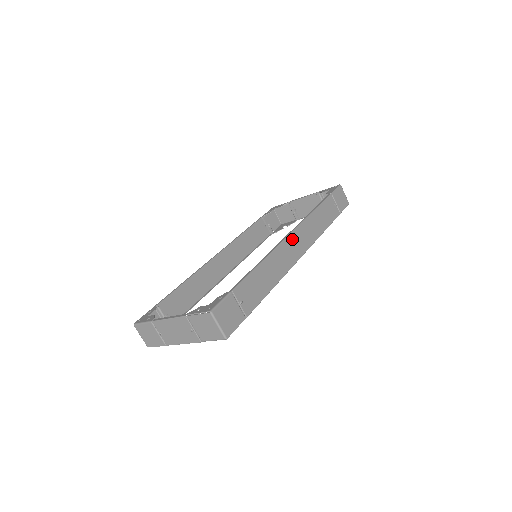
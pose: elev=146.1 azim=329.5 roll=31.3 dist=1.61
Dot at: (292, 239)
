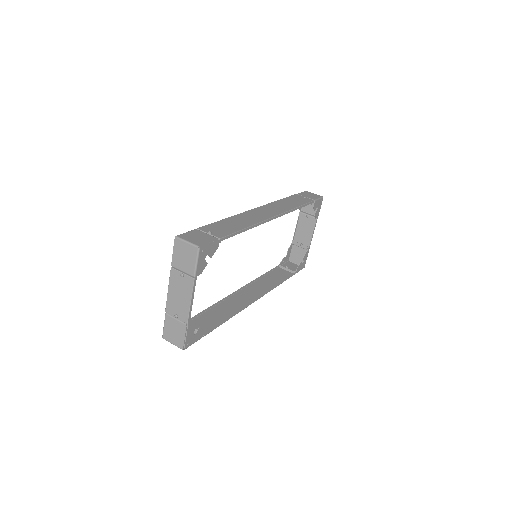
Dot at: (259, 210)
